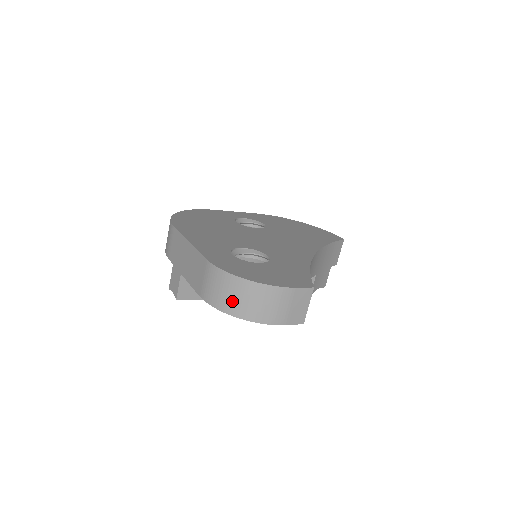
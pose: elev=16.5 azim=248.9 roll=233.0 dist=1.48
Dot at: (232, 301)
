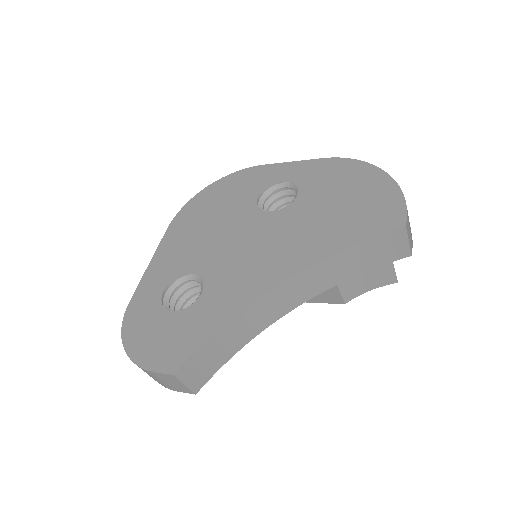
Dot at: occluded
